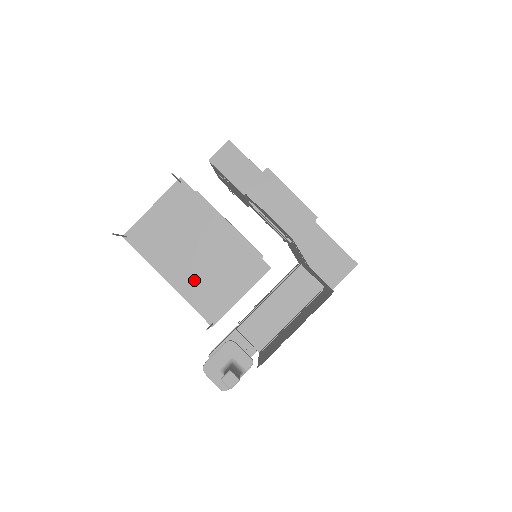
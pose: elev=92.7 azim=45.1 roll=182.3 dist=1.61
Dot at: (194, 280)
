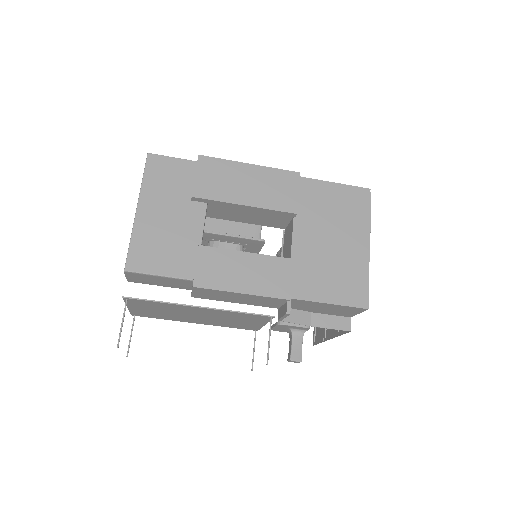
Dot at: (215, 322)
